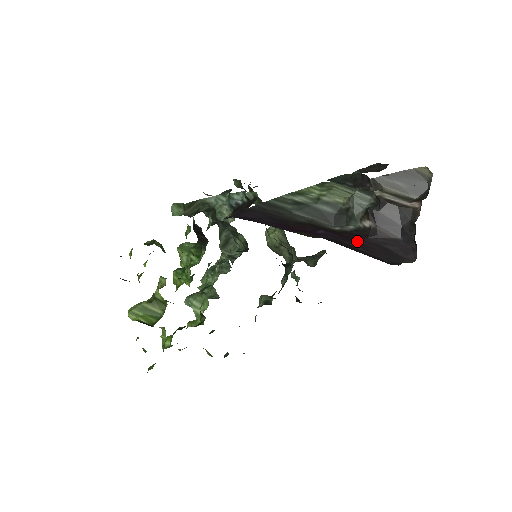
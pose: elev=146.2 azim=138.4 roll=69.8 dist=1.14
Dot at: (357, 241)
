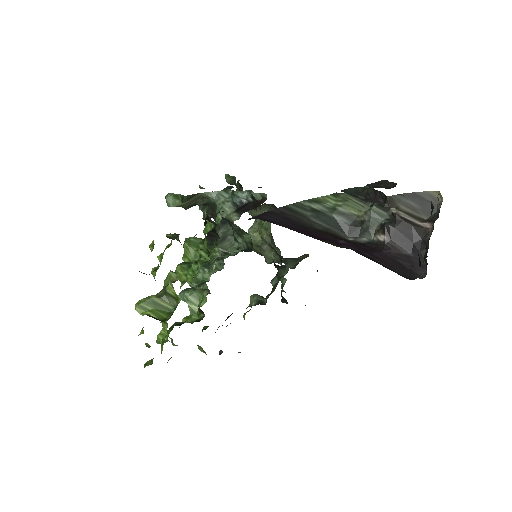
Dot at: (375, 254)
